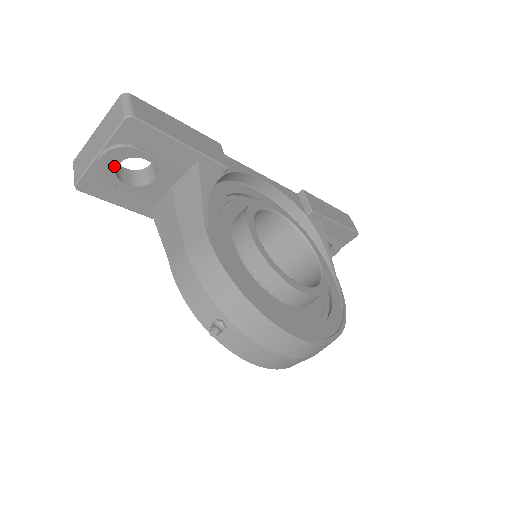
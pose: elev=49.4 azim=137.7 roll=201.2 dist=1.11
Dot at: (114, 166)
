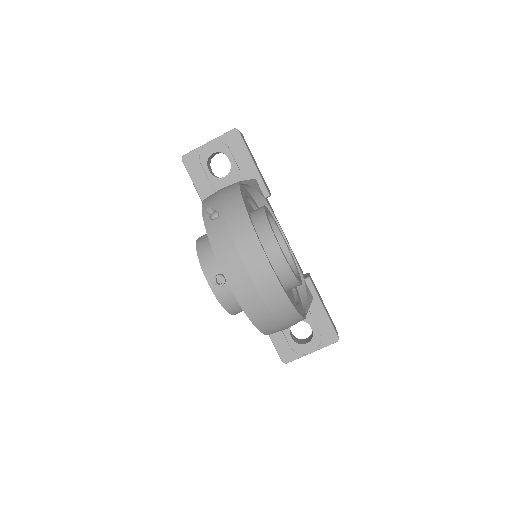
Dot at: (211, 153)
